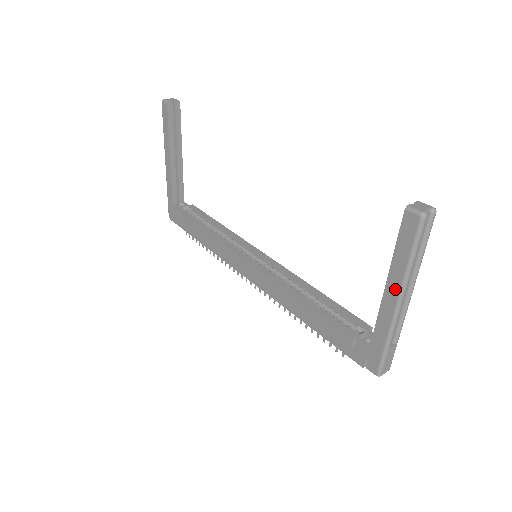
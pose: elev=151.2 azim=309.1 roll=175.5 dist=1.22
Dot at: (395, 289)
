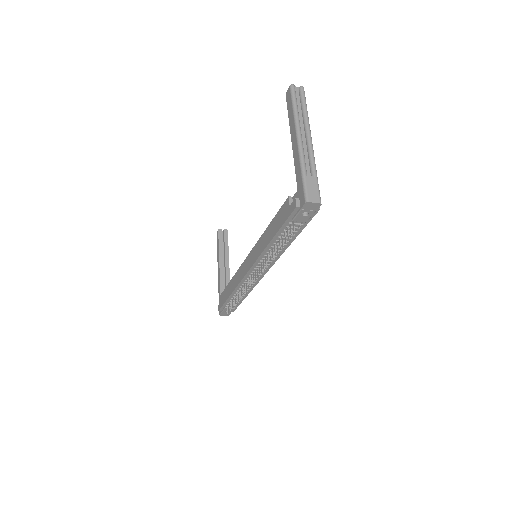
Dot at: (294, 133)
